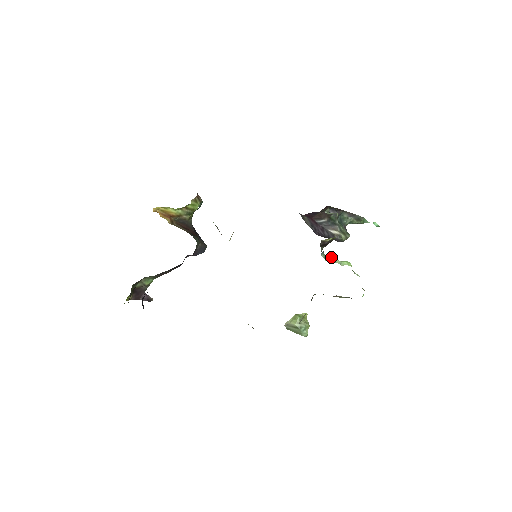
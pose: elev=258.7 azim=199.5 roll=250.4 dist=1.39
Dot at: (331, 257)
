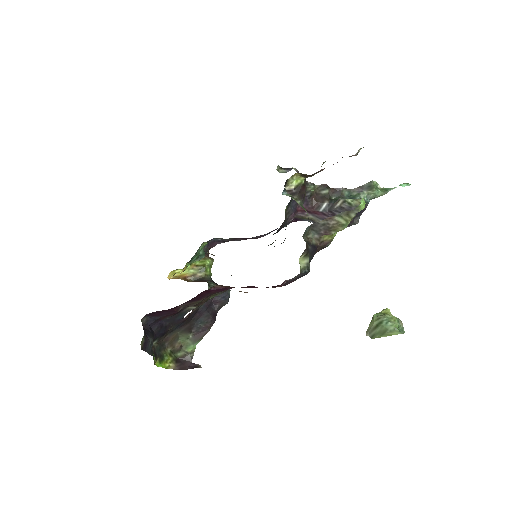
Dot at: occluded
